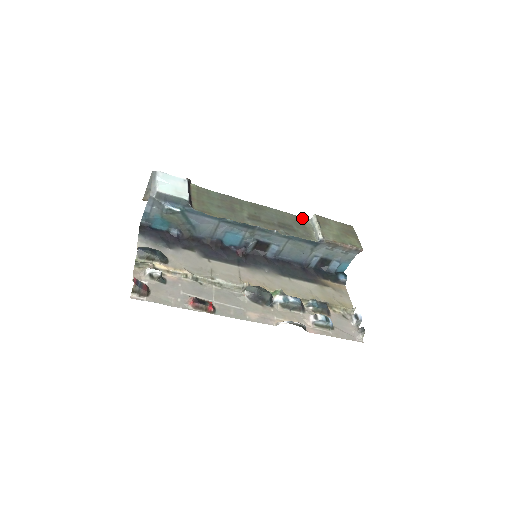
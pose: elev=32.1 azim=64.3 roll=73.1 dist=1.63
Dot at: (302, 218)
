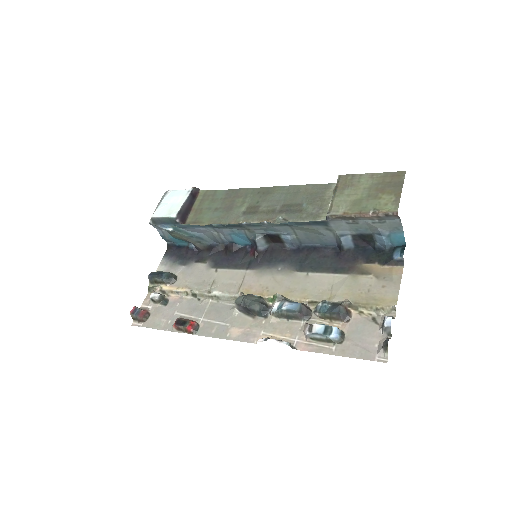
Dot at: (327, 185)
